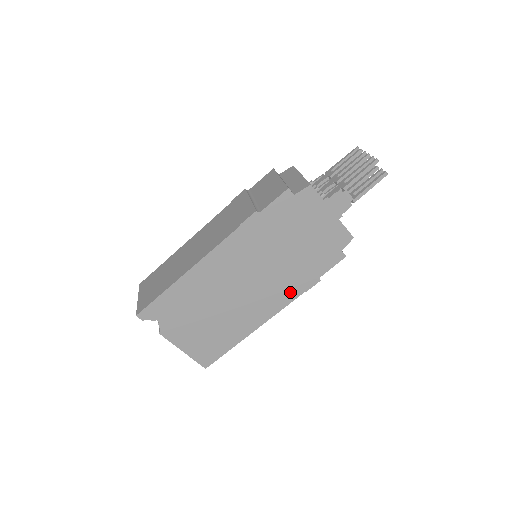
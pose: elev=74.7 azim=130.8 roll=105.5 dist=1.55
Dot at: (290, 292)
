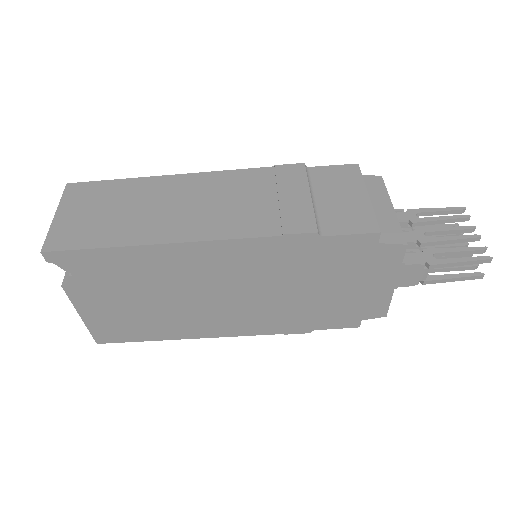
Dot at: (268, 326)
